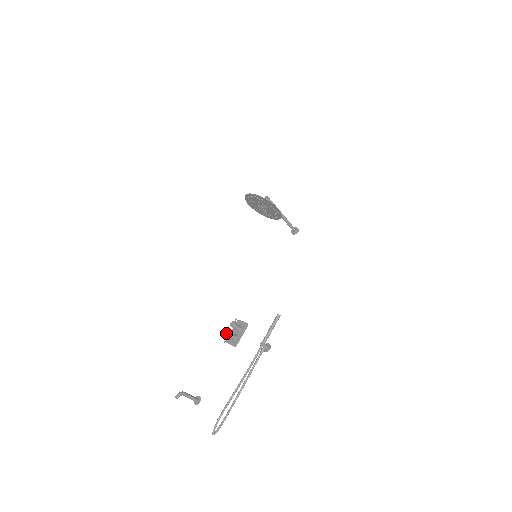
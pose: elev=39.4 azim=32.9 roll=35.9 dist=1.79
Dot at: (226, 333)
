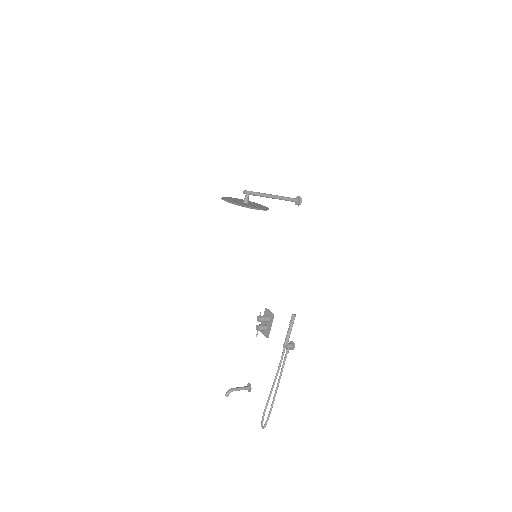
Dot at: occluded
